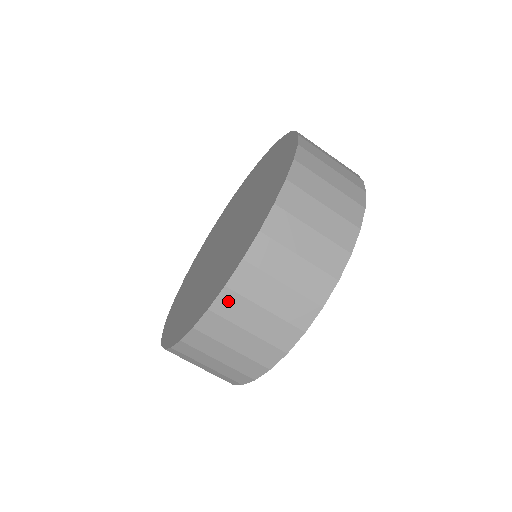
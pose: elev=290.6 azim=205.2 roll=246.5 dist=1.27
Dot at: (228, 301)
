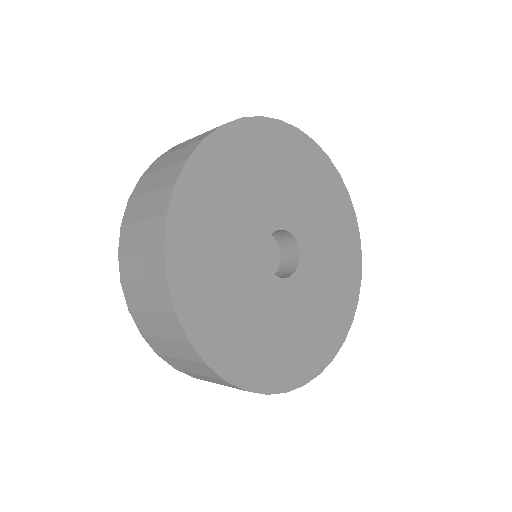
Dot at: (155, 164)
